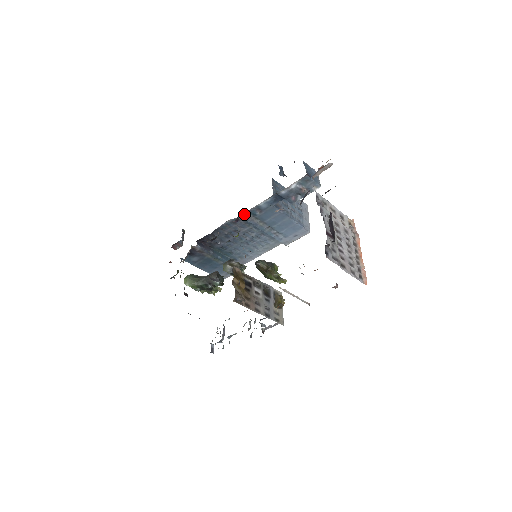
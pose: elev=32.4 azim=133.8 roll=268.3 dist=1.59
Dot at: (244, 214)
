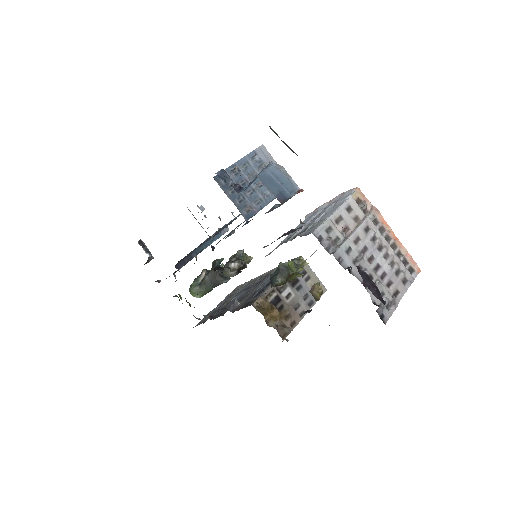
Dot at: (217, 243)
